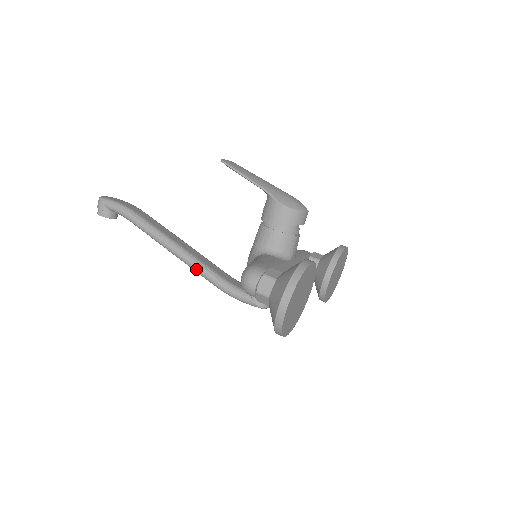
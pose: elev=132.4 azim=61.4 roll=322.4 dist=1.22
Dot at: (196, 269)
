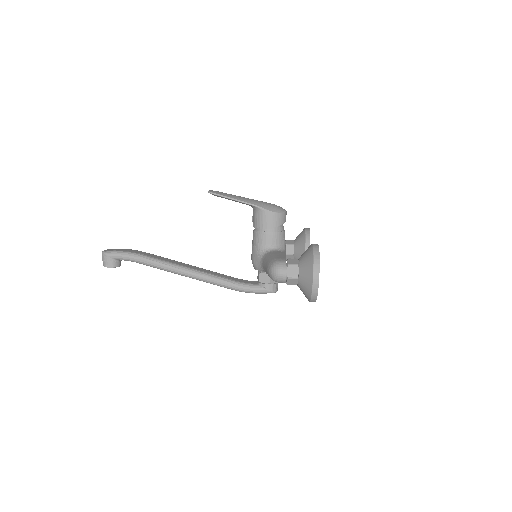
Dot at: (212, 282)
